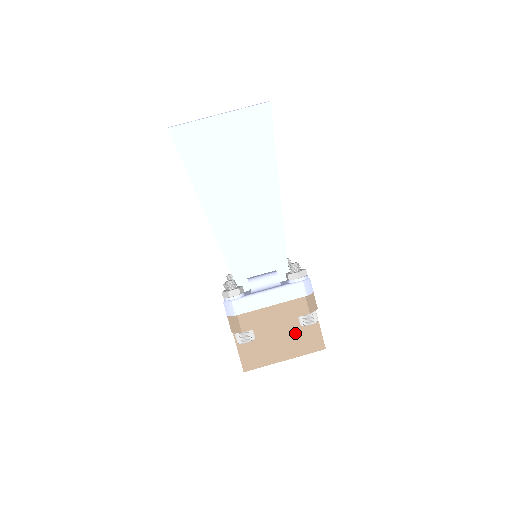
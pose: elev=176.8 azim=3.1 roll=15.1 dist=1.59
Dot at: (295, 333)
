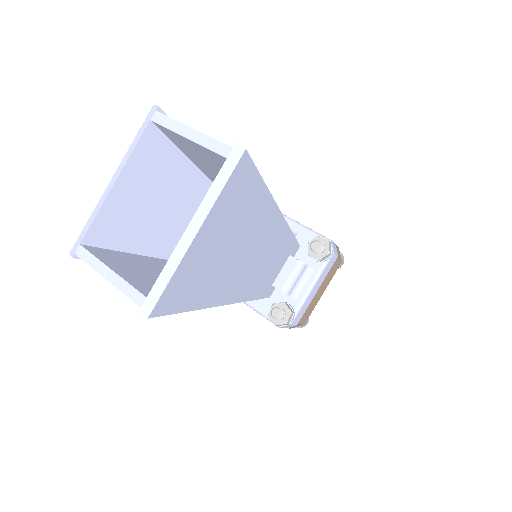
Dot at: occluded
